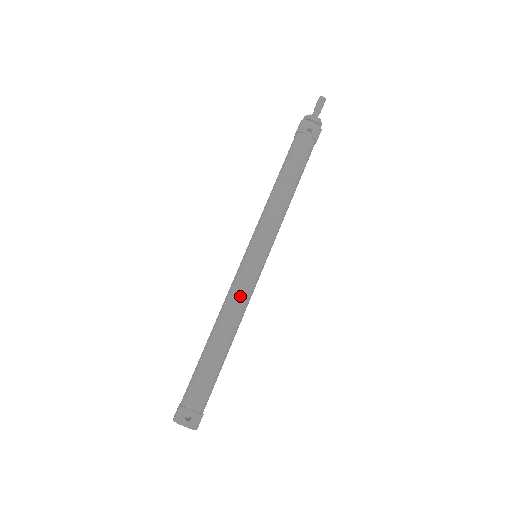
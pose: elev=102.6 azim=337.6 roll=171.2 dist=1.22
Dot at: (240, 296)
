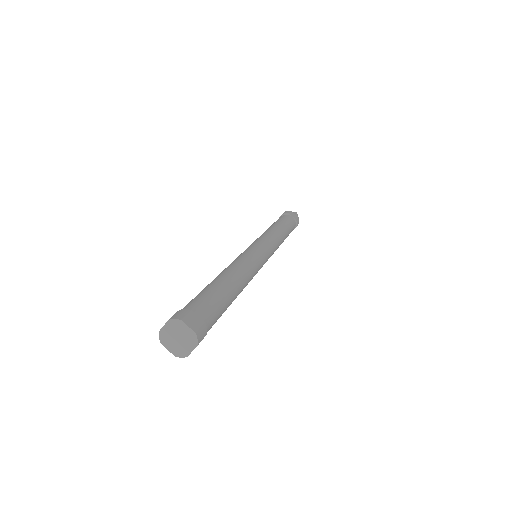
Dot at: occluded
